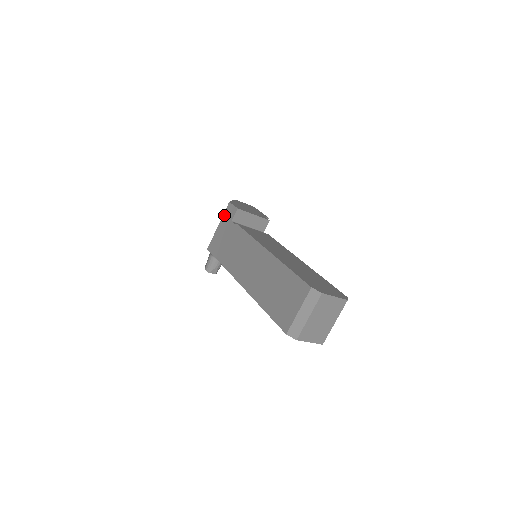
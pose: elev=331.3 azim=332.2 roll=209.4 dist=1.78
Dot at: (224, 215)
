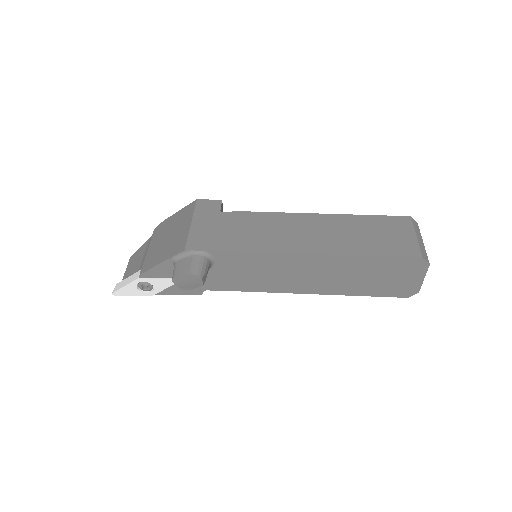
Dot at: (197, 211)
